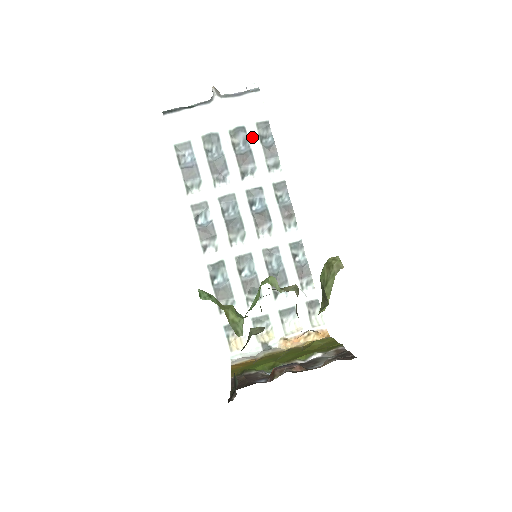
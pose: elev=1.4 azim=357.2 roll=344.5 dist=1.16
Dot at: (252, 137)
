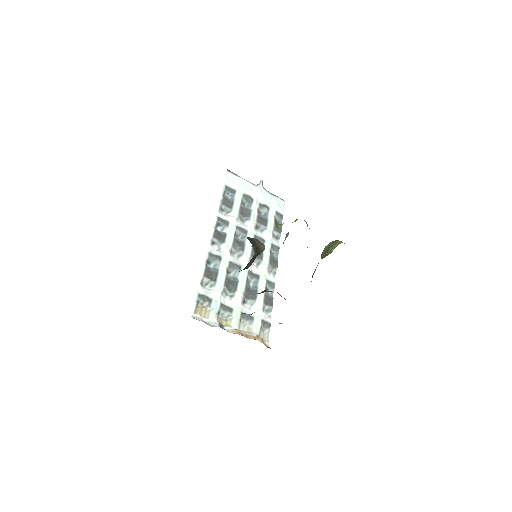
Dot at: (271, 215)
